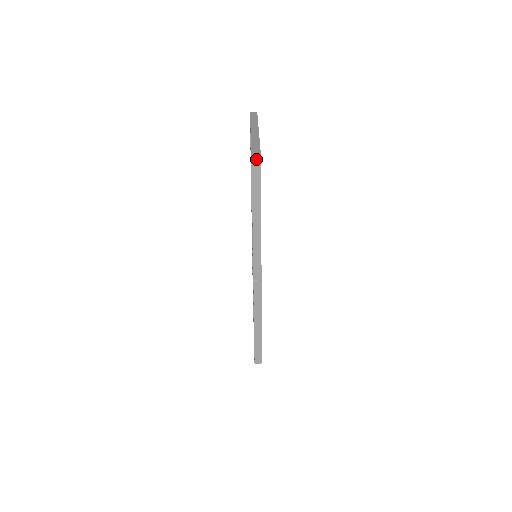
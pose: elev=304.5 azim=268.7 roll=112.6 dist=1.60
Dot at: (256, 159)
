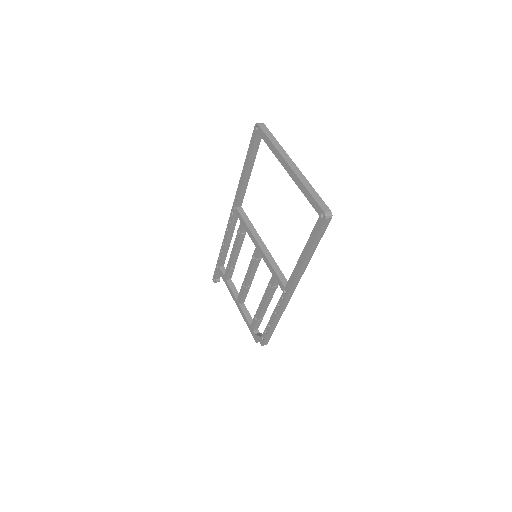
Dot at: (329, 215)
